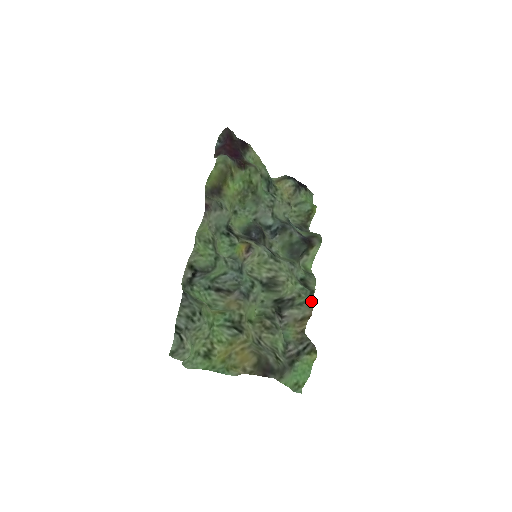
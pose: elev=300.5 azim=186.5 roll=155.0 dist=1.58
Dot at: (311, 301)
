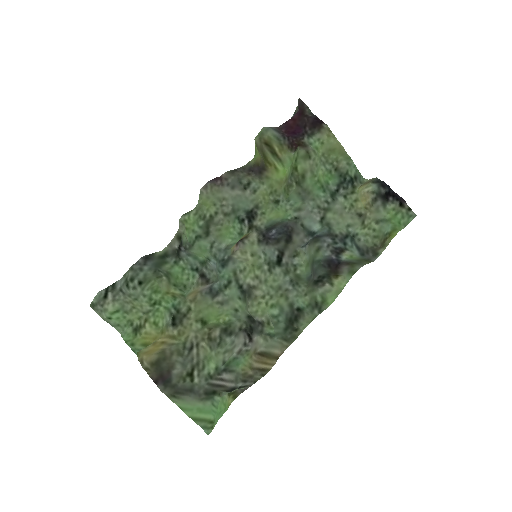
Dot at: (288, 339)
